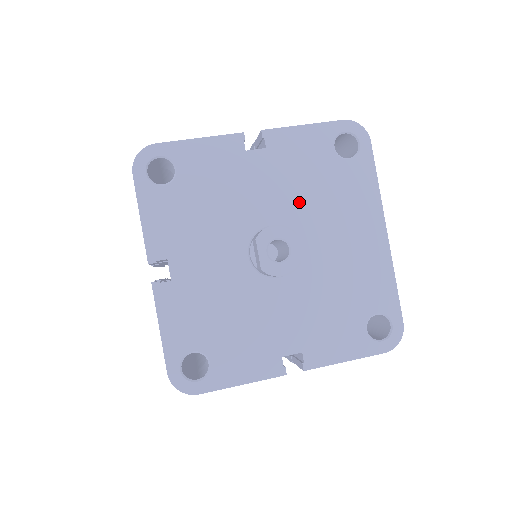
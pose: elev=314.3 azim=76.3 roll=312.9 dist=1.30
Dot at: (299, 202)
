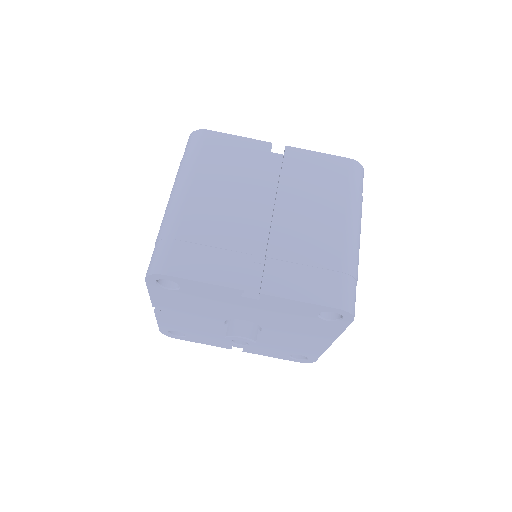
Dot at: (273, 321)
